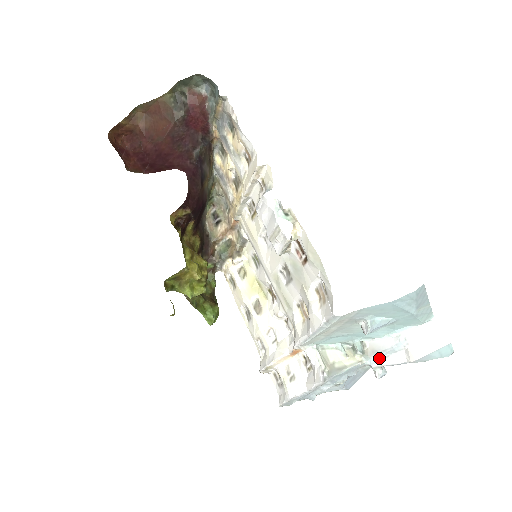
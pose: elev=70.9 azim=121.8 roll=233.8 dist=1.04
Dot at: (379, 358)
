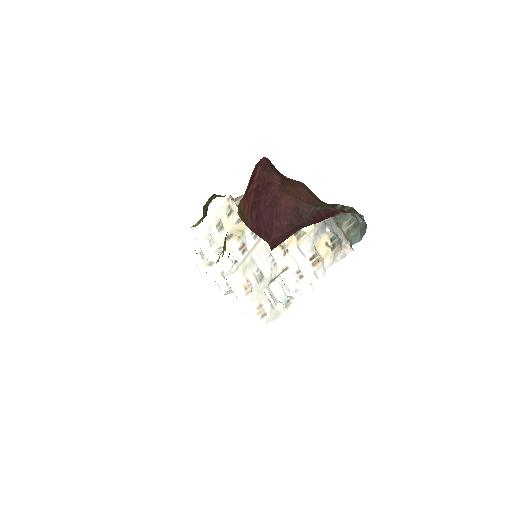
Dot at: occluded
